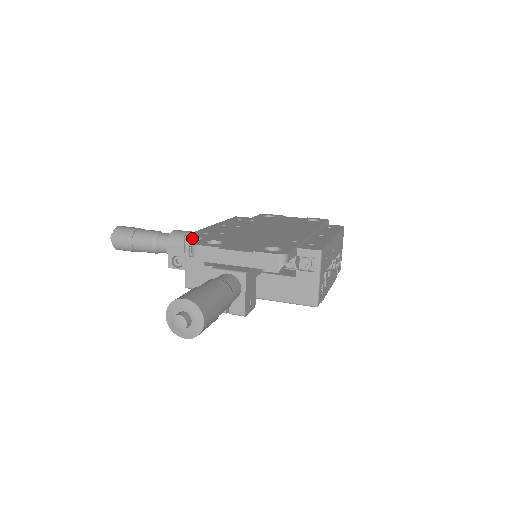
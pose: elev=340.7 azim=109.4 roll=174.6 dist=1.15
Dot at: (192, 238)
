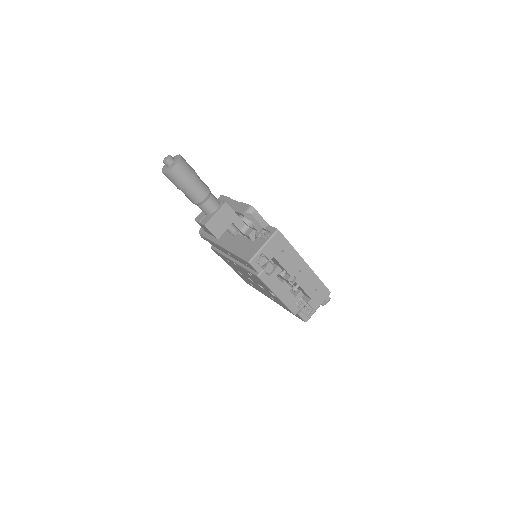
Dot at: occluded
